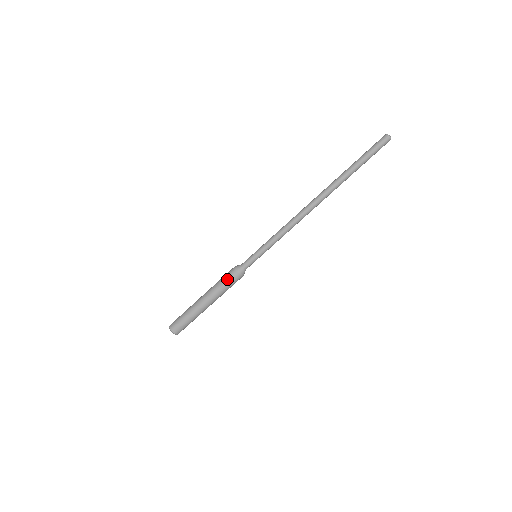
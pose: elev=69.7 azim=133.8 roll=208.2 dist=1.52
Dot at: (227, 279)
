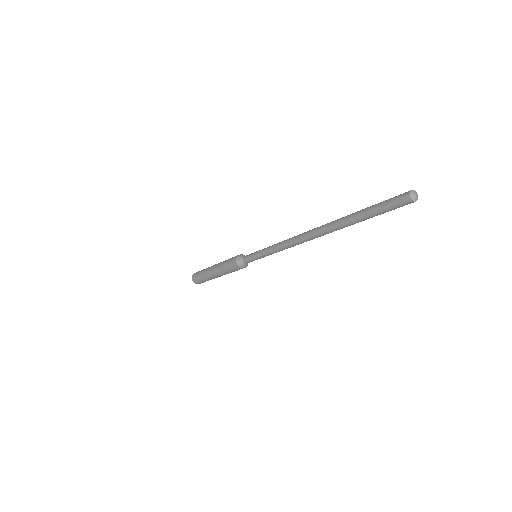
Dot at: (229, 263)
